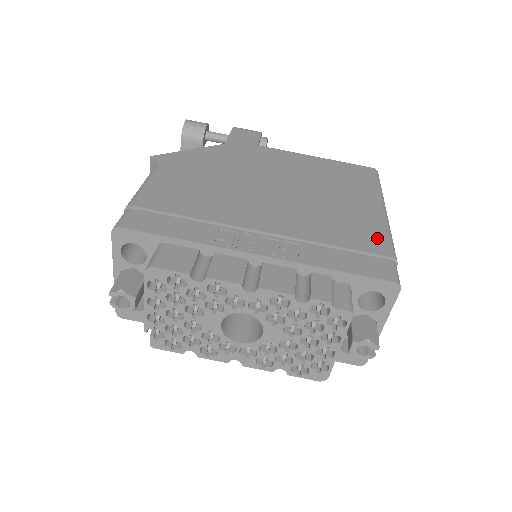
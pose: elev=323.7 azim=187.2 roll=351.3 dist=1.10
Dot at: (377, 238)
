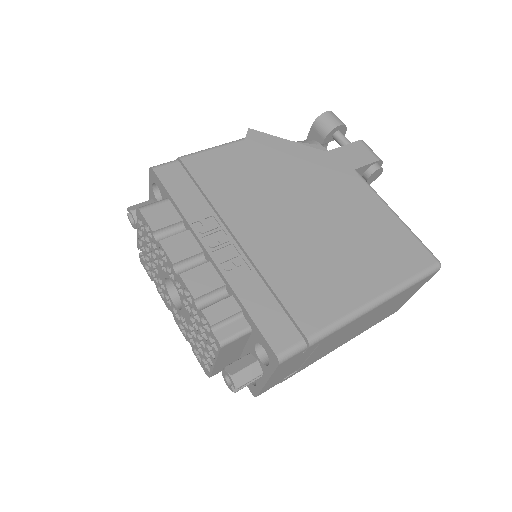
Dot at: (321, 315)
